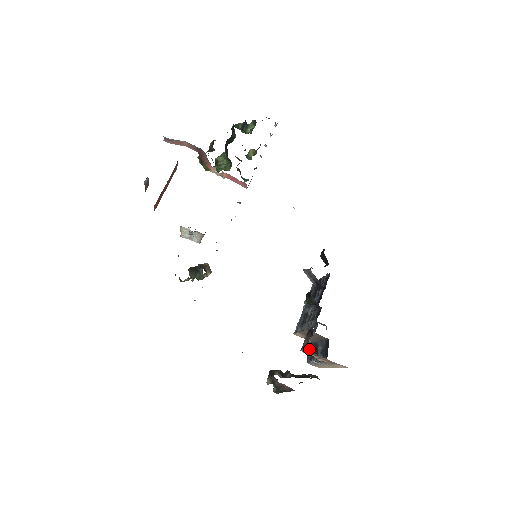
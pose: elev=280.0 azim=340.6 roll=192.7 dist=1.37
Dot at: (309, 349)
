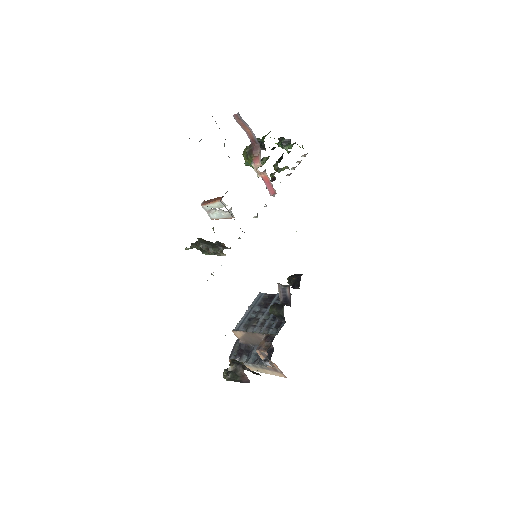
Dot at: (235, 348)
